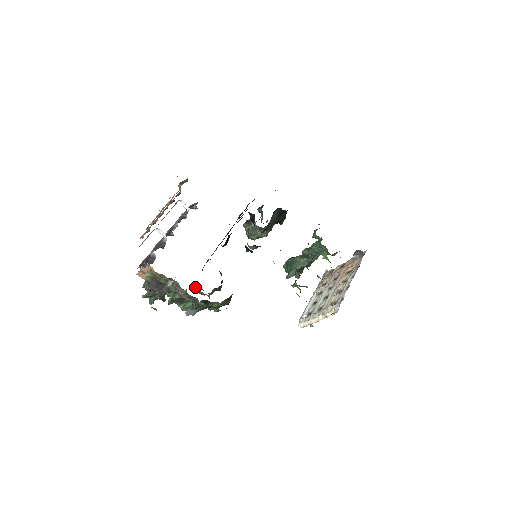
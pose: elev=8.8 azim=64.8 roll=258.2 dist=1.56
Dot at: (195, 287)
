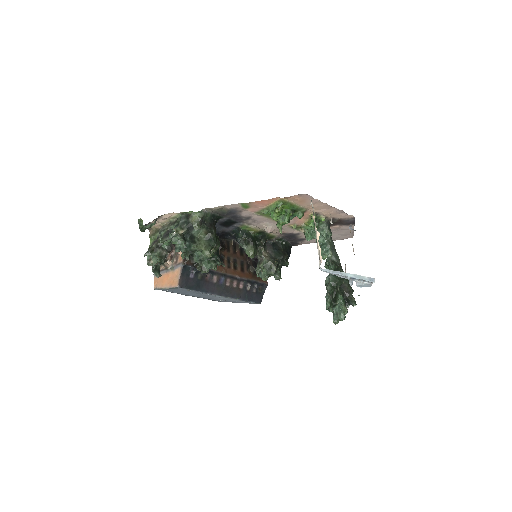
Dot at: (196, 265)
